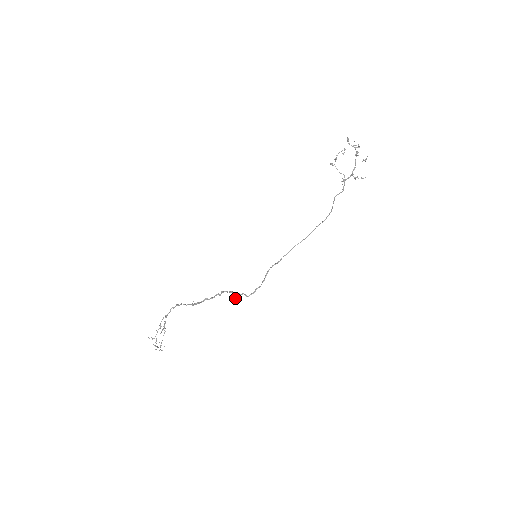
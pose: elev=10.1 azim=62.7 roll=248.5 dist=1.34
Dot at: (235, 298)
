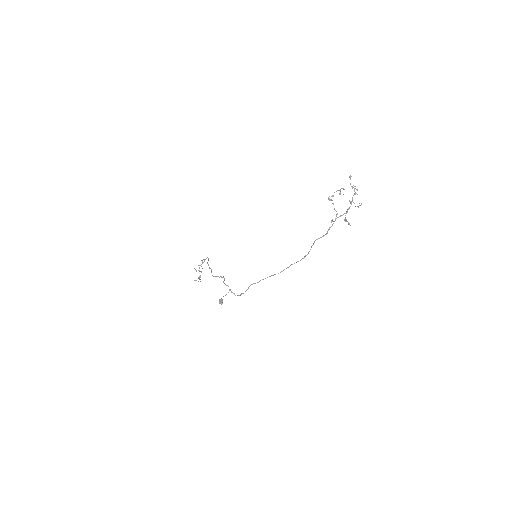
Dot at: (221, 302)
